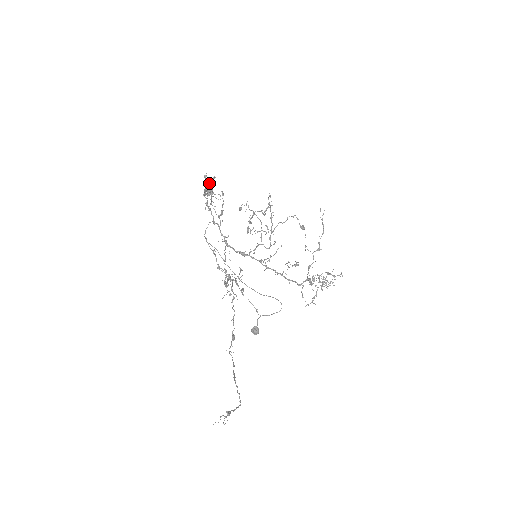
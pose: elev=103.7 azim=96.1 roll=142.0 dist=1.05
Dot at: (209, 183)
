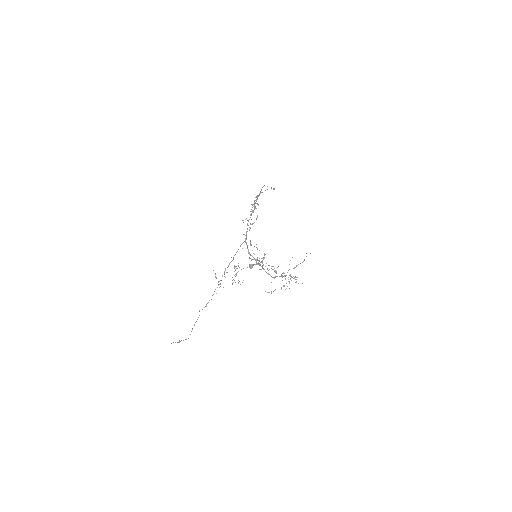
Dot at: (254, 206)
